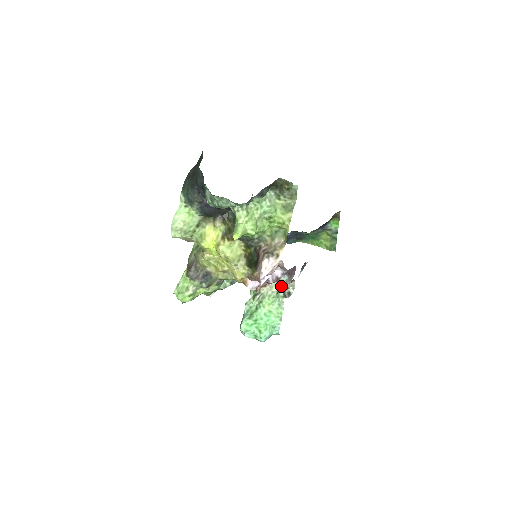
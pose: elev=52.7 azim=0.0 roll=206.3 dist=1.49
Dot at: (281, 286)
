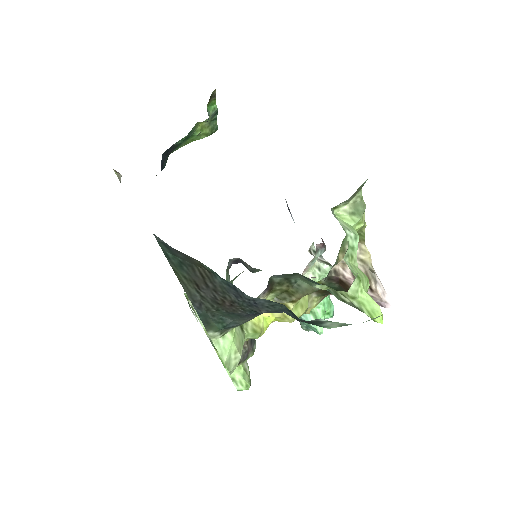
Dot at: occluded
